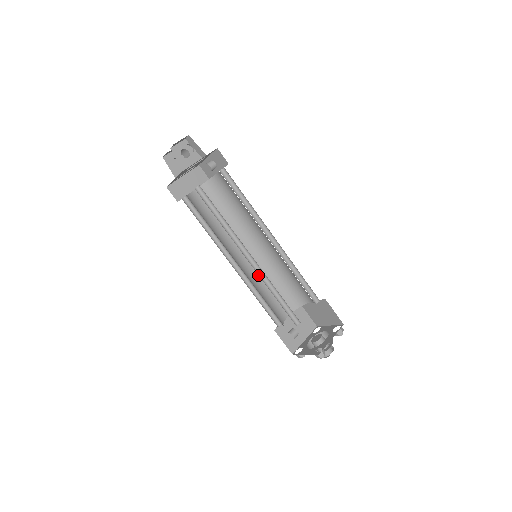
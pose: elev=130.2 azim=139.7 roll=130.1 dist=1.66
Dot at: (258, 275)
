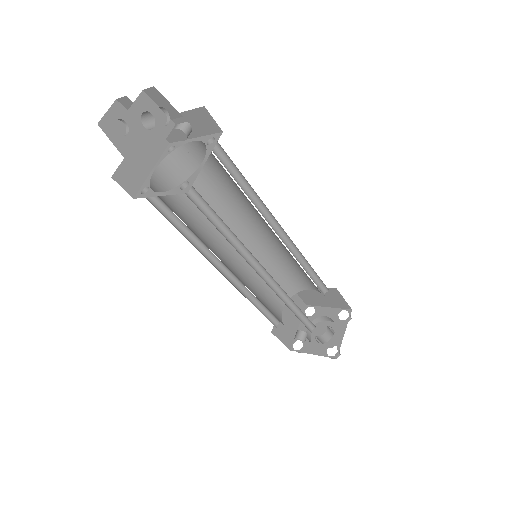
Dot at: (249, 271)
